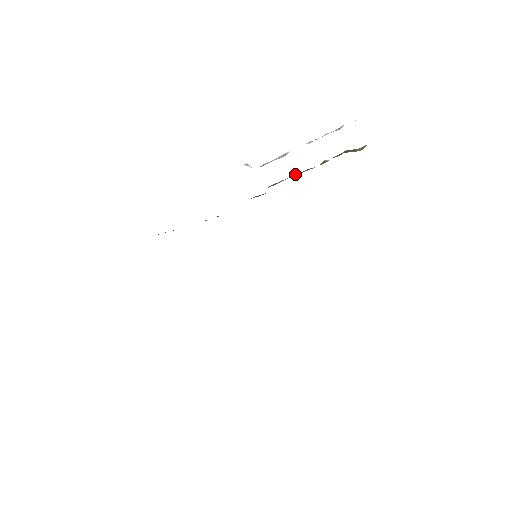
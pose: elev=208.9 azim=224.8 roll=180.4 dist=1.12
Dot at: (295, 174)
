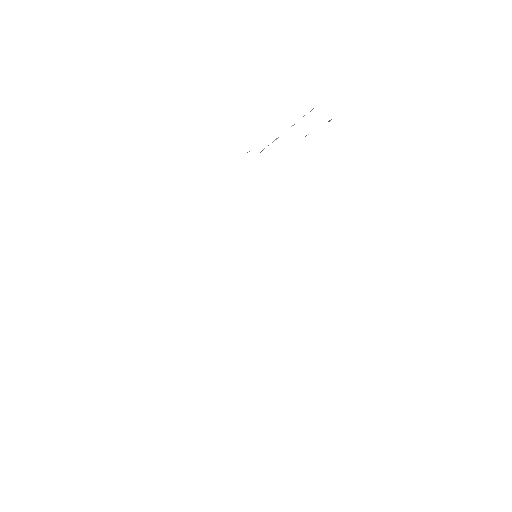
Dot at: occluded
